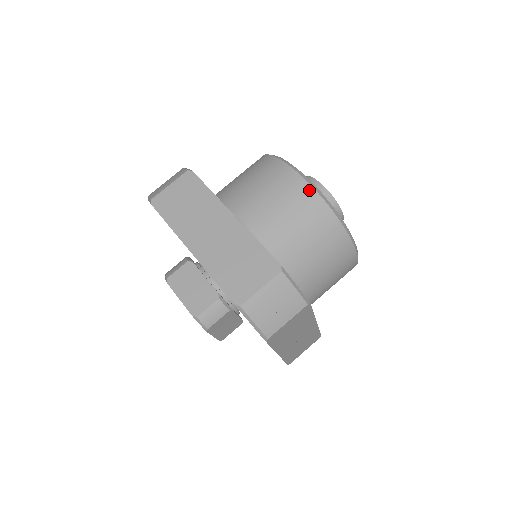
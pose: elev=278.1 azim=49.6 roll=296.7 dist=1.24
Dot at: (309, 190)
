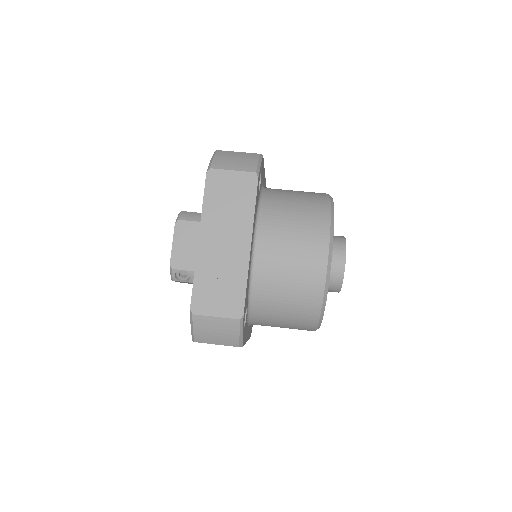
Dot at: (325, 193)
